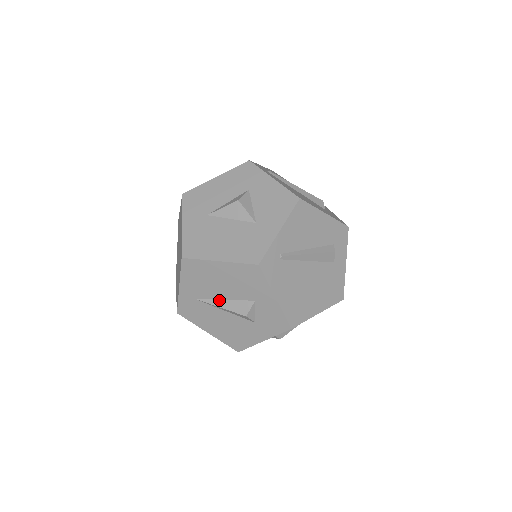
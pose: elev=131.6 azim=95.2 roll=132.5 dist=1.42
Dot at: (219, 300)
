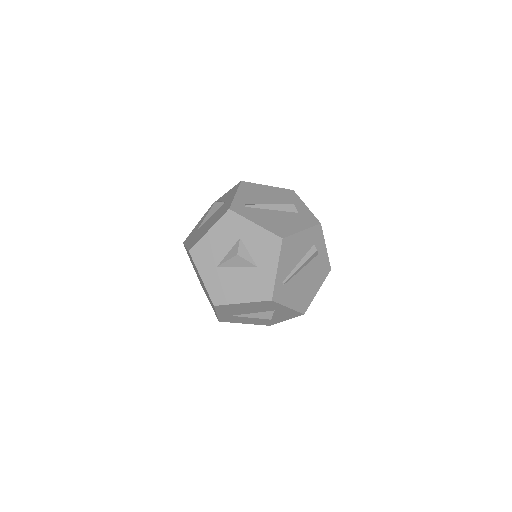
Dot at: (248, 314)
